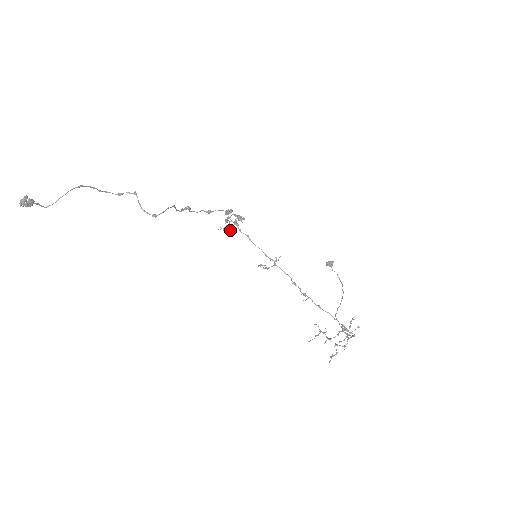
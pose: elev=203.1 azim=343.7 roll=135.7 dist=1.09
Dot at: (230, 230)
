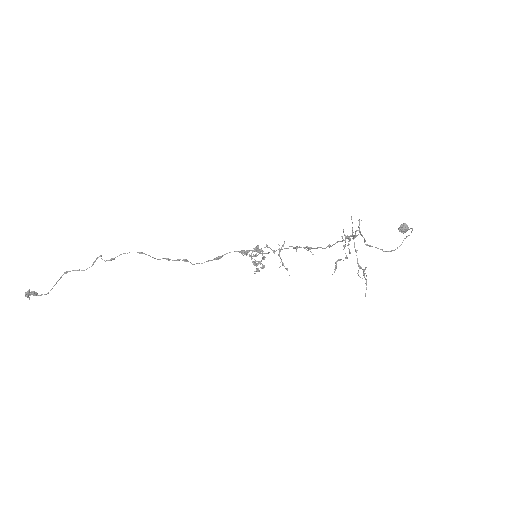
Dot at: (262, 267)
